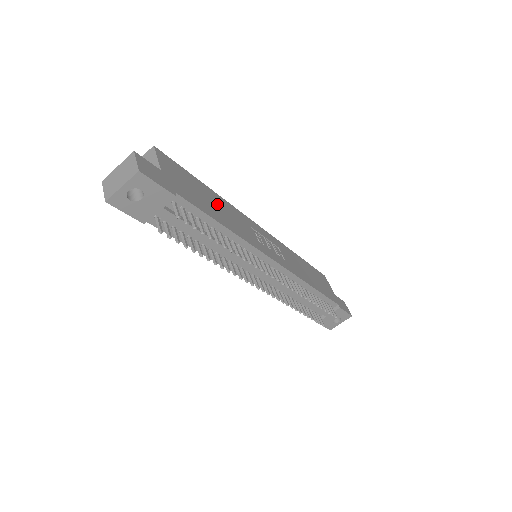
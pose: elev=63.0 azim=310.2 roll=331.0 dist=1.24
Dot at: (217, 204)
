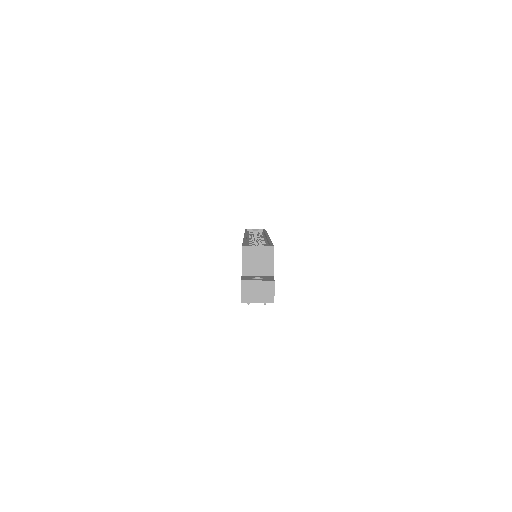
Dot at: occluded
